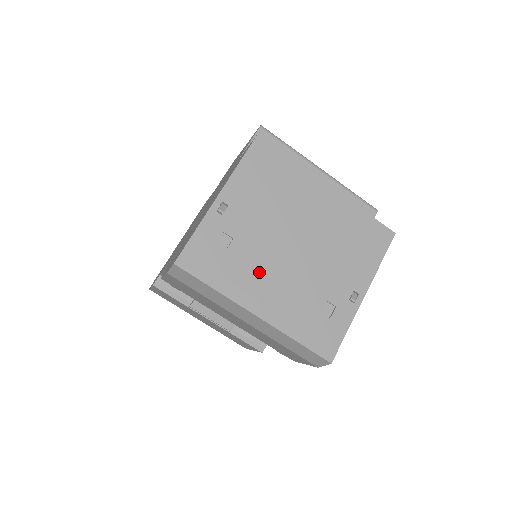
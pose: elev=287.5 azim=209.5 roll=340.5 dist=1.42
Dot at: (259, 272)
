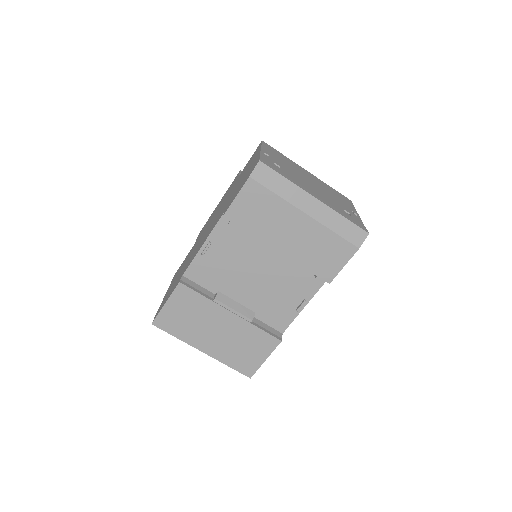
Dot at: (303, 184)
